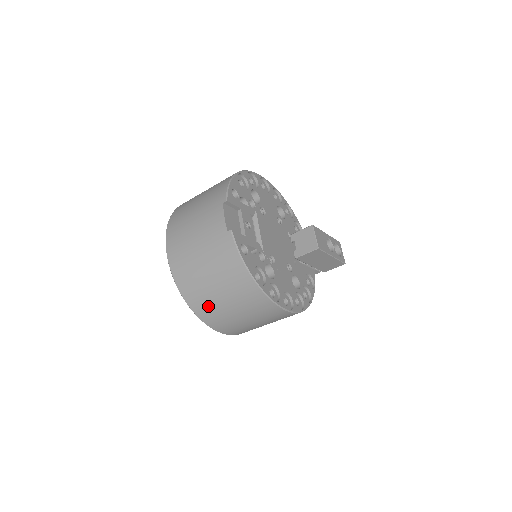
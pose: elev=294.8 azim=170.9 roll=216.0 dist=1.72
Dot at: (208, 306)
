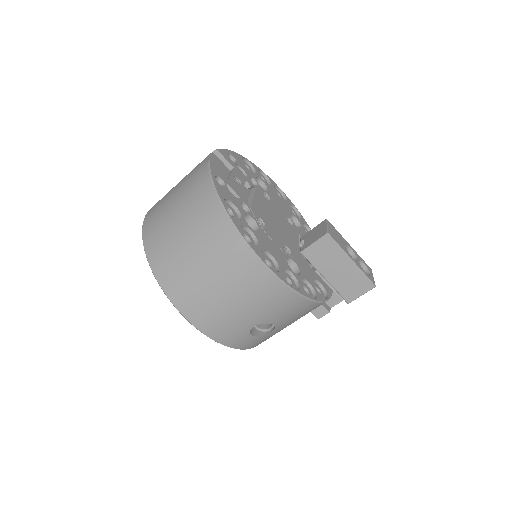
Dot at: (169, 257)
